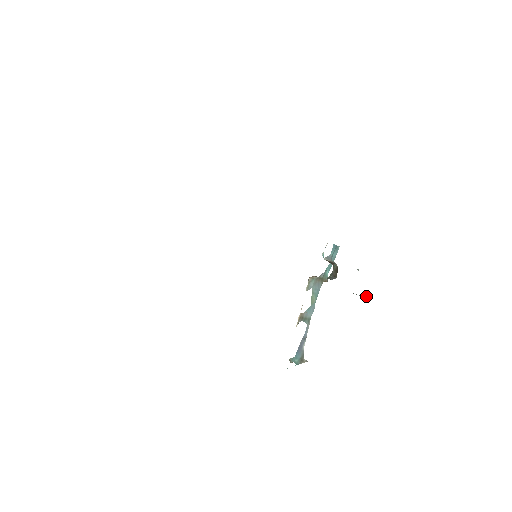
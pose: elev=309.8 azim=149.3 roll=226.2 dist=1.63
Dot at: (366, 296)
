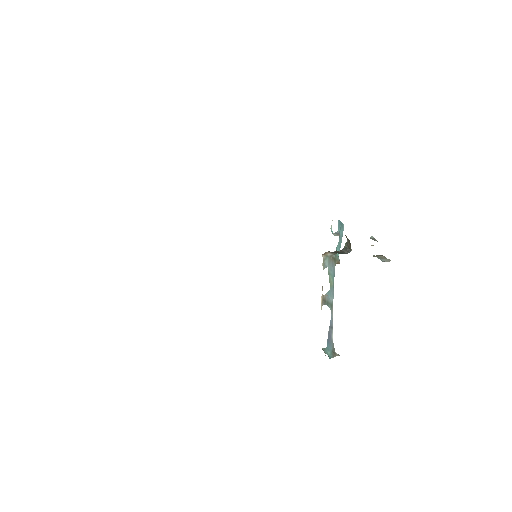
Dot at: (389, 259)
